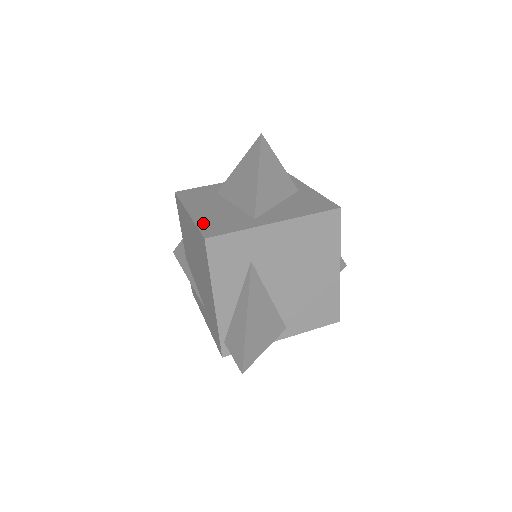
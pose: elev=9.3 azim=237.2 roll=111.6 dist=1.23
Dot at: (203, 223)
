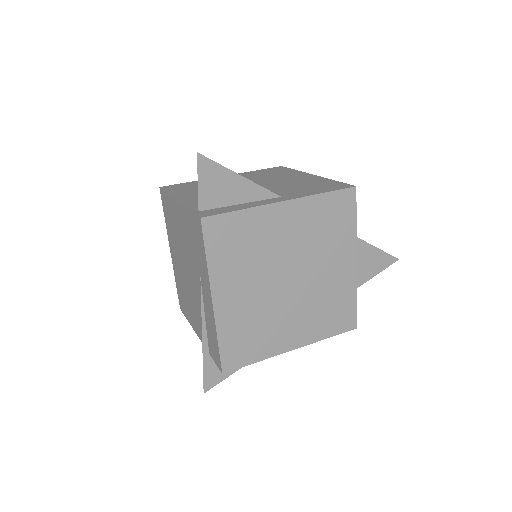
Dot at: occluded
